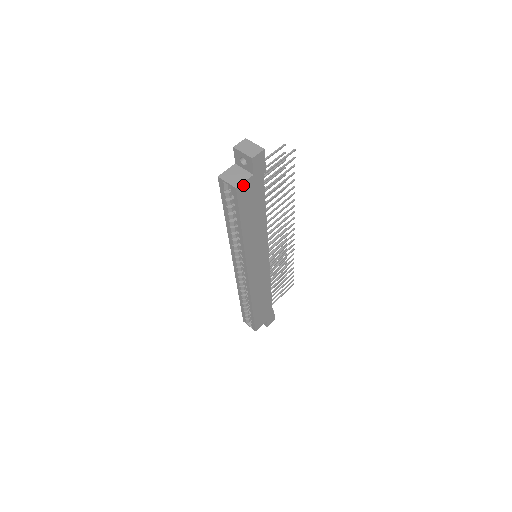
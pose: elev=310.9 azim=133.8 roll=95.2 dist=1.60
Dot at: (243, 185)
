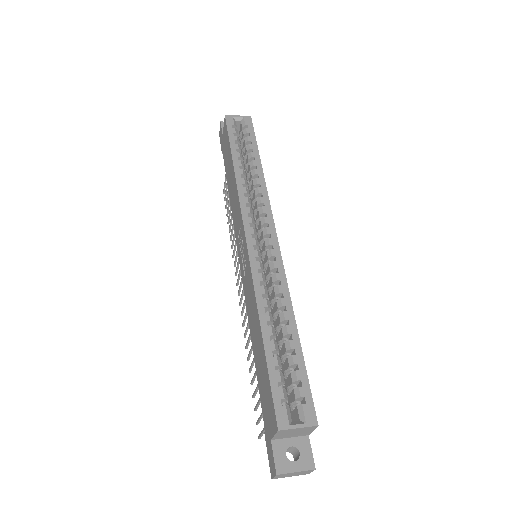
Dot at: occluded
